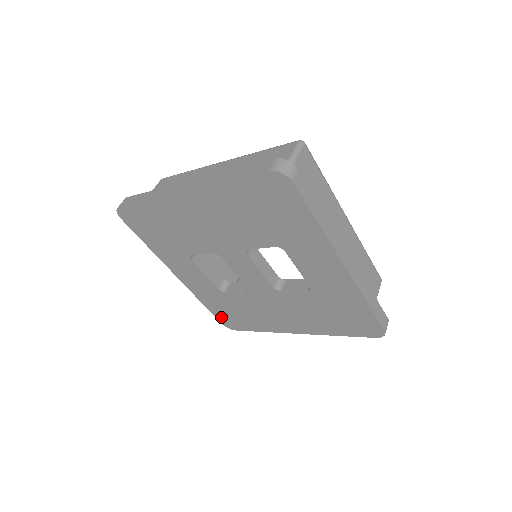
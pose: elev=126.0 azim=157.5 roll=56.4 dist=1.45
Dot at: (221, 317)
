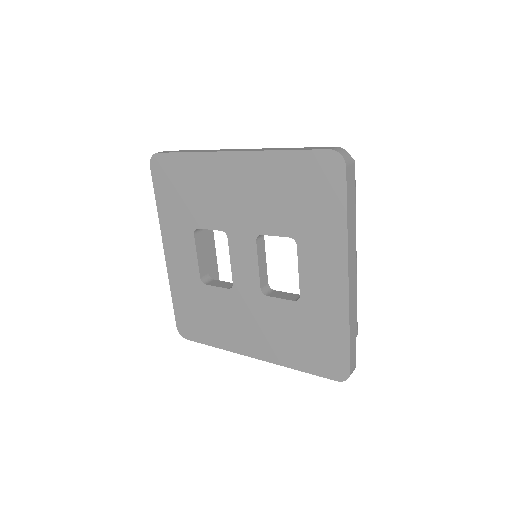
Dot at: (181, 317)
